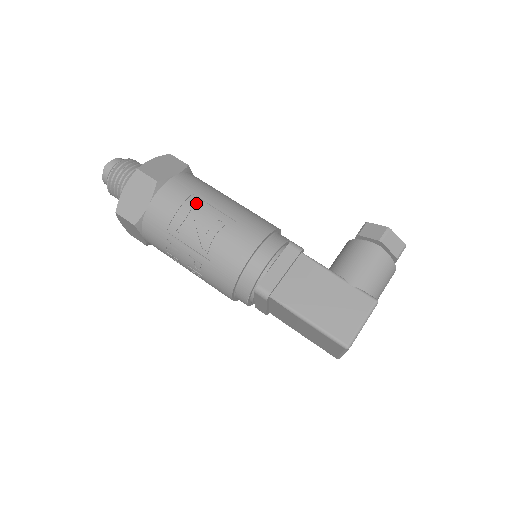
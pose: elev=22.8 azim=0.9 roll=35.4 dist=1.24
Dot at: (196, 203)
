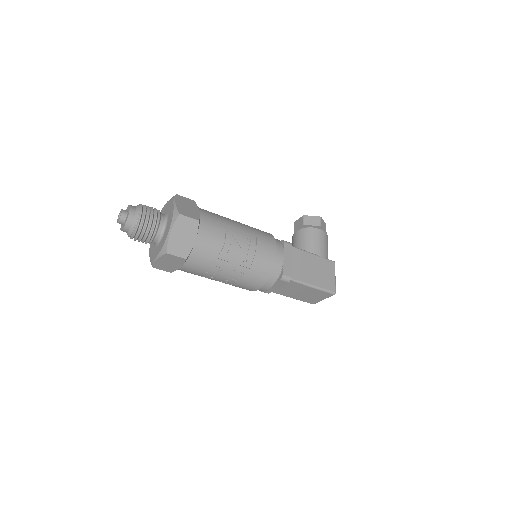
Dot at: (228, 230)
